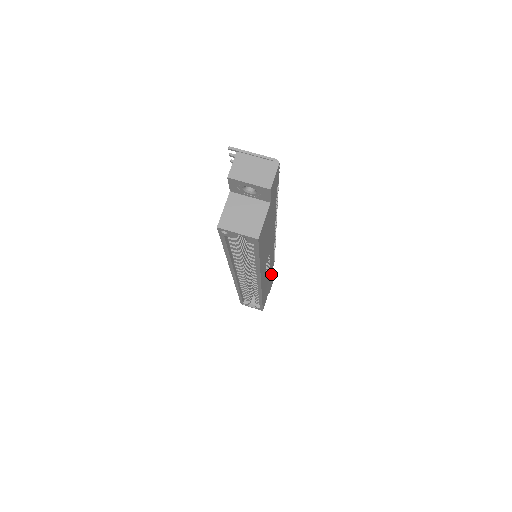
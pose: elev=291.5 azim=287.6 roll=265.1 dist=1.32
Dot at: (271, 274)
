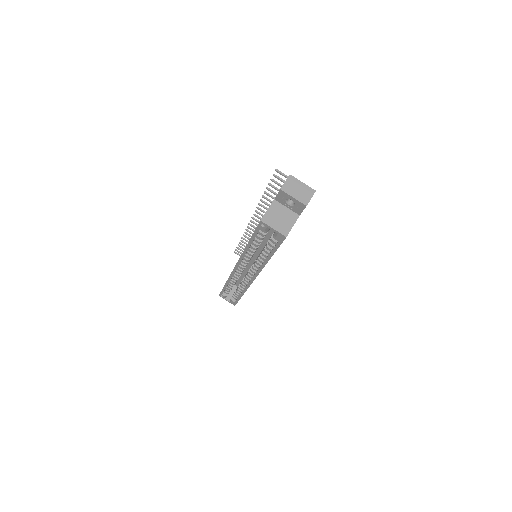
Dot at: occluded
